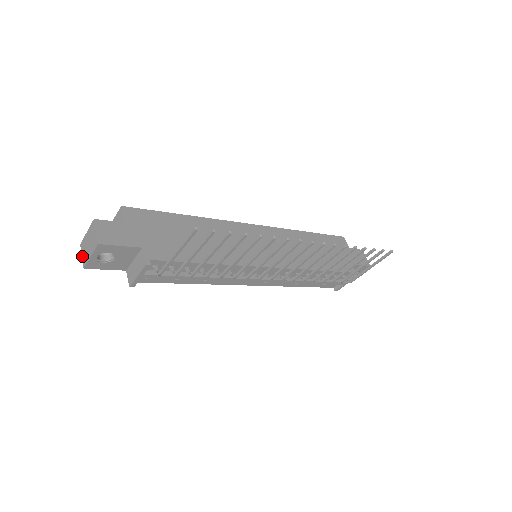
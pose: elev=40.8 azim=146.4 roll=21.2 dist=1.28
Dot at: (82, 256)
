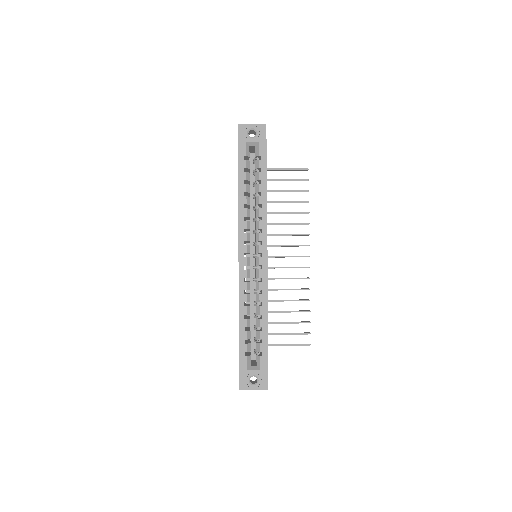
Dot at: occluded
